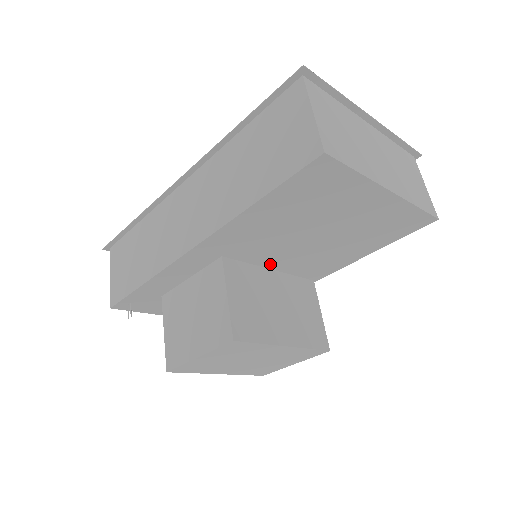
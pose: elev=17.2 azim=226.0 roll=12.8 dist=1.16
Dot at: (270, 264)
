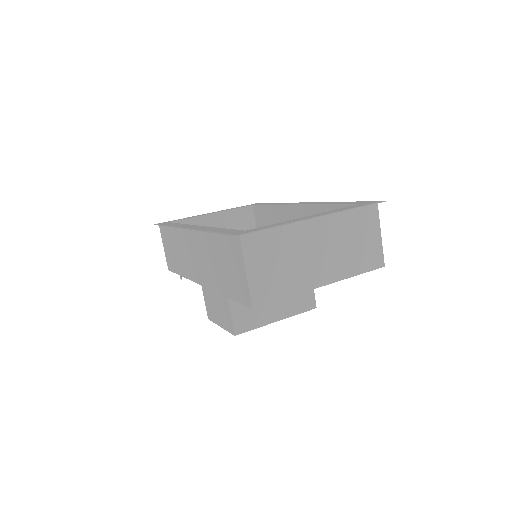
Dot at: occluded
